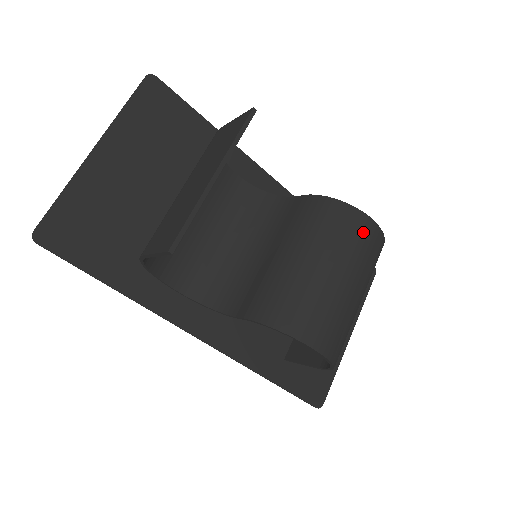
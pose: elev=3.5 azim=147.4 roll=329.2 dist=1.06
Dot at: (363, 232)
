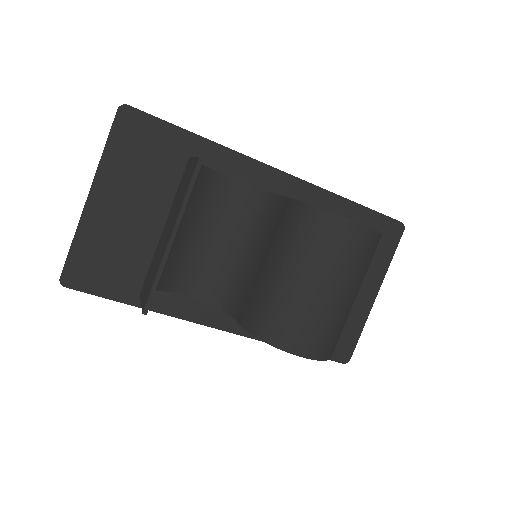
Dot at: (346, 238)
